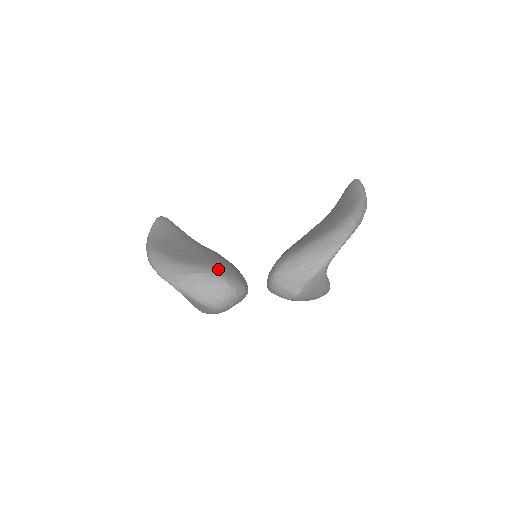
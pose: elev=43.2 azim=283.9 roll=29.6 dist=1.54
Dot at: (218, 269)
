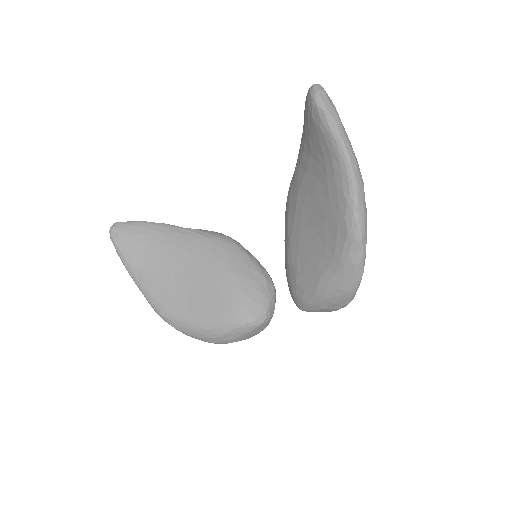
Dot at: (239, 313)
